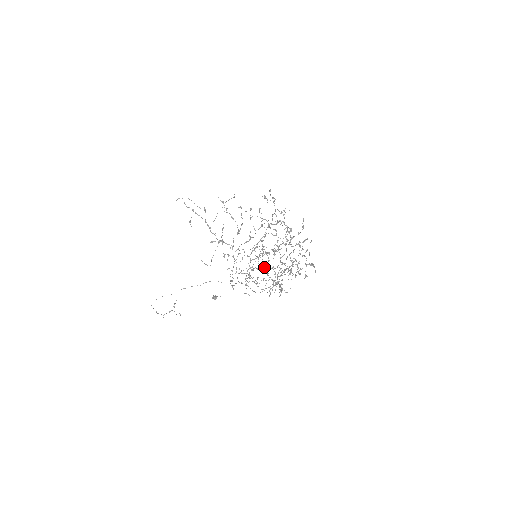
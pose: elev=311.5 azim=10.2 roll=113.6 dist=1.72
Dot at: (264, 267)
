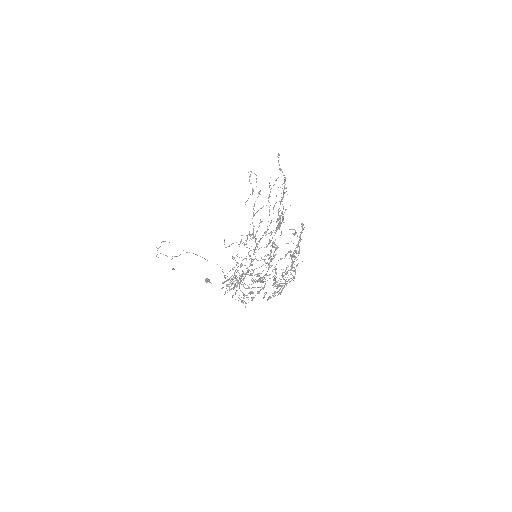
Dot at: occluded
